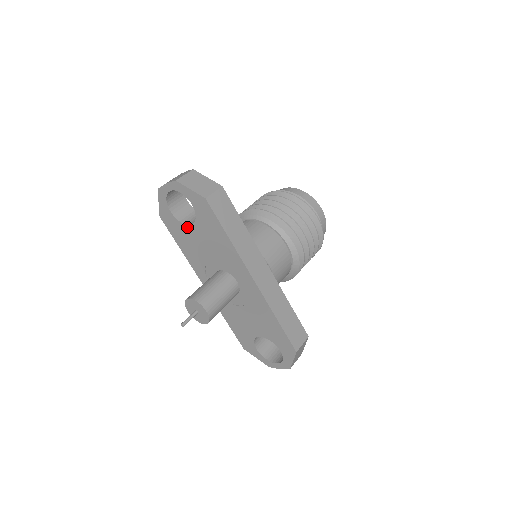
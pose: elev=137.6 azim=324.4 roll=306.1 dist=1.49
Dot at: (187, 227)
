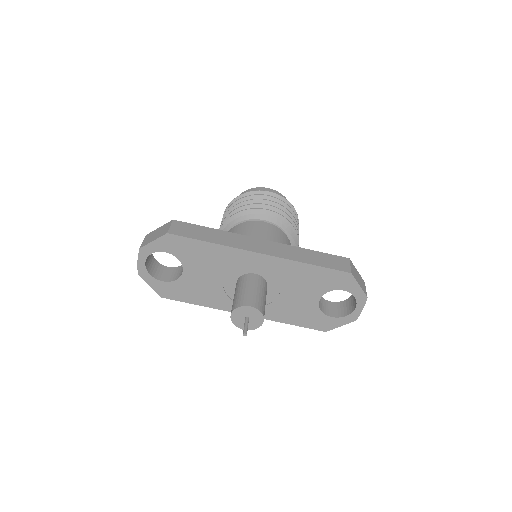
Dot at: (183, 278)
